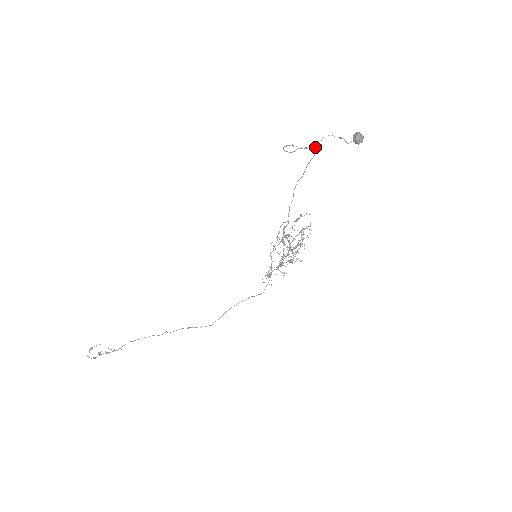
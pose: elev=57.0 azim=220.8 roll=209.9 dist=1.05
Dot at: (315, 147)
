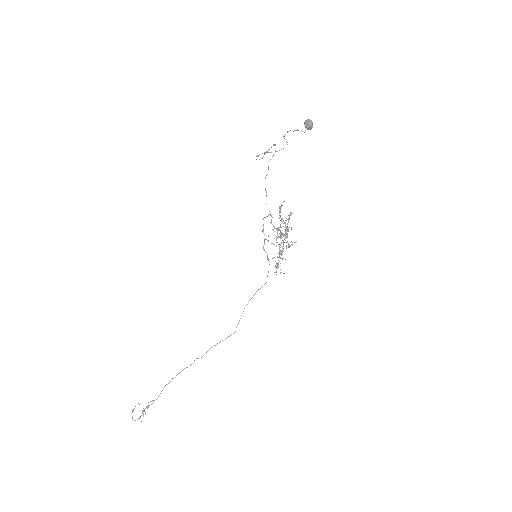
Dot at: occluded
